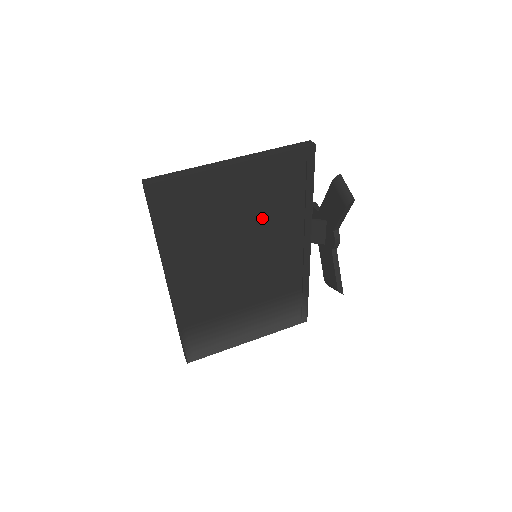
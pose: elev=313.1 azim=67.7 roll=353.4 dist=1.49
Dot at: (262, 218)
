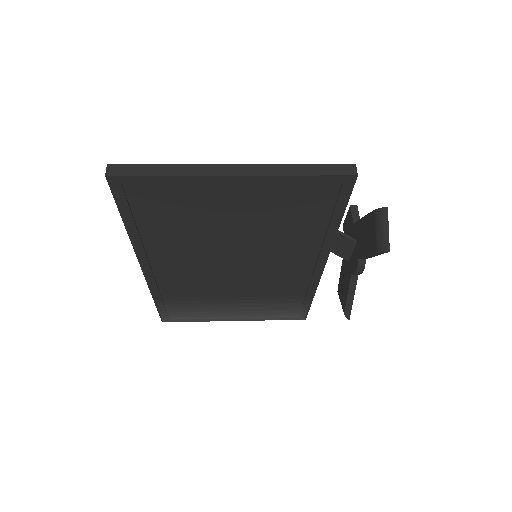
Dot at: (266, 231)
